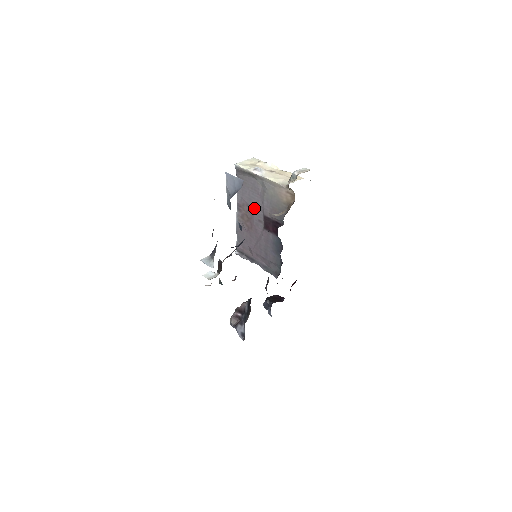
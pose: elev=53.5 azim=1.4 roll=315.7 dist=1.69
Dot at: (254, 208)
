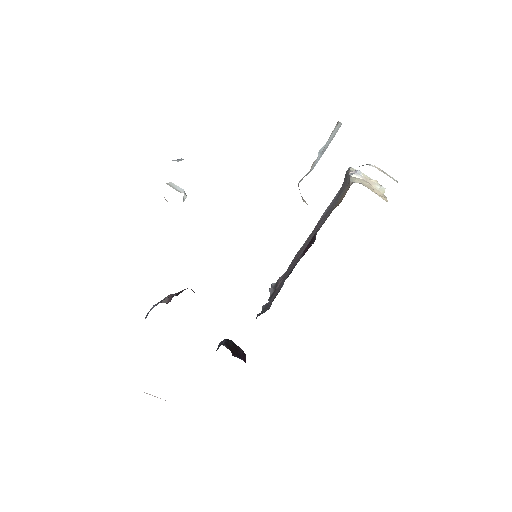
Dot at: (320, 224)
